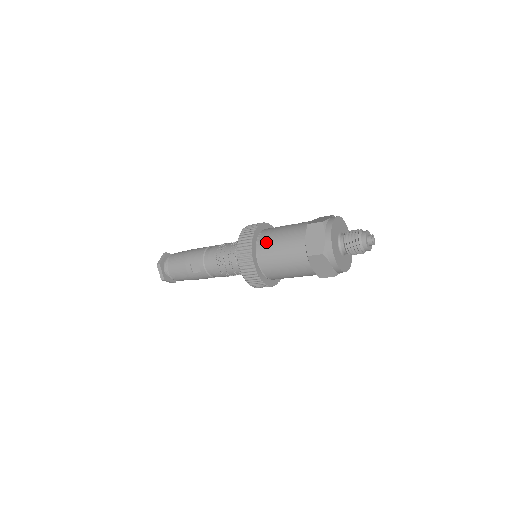
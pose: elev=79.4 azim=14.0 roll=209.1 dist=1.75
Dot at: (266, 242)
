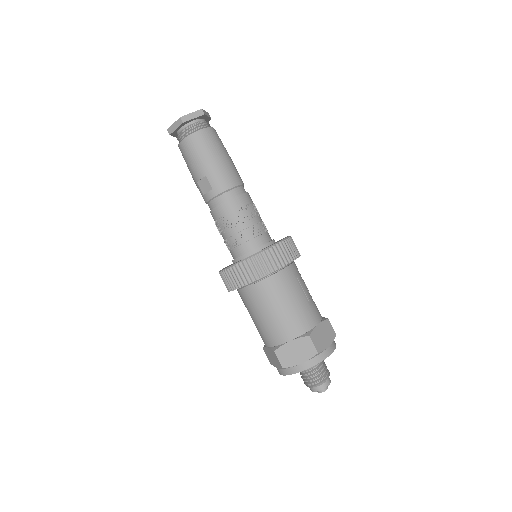
Dot at: (271, 290)
